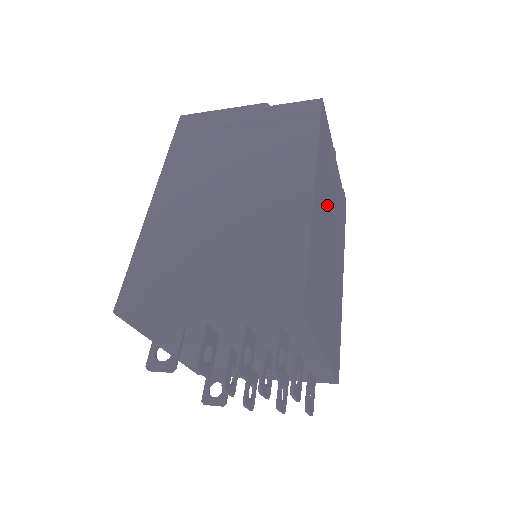
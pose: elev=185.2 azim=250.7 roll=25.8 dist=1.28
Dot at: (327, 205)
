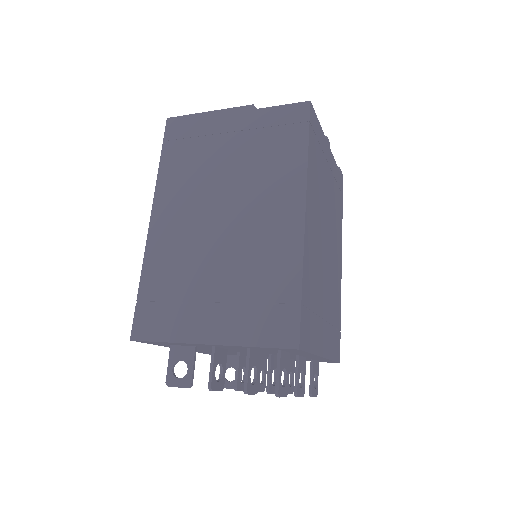
Dot at: (321, 210)
